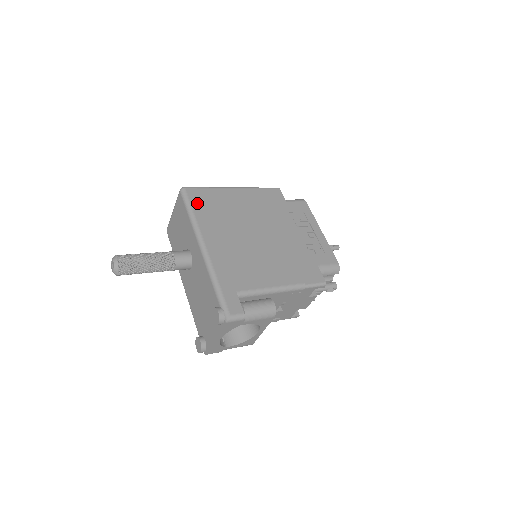
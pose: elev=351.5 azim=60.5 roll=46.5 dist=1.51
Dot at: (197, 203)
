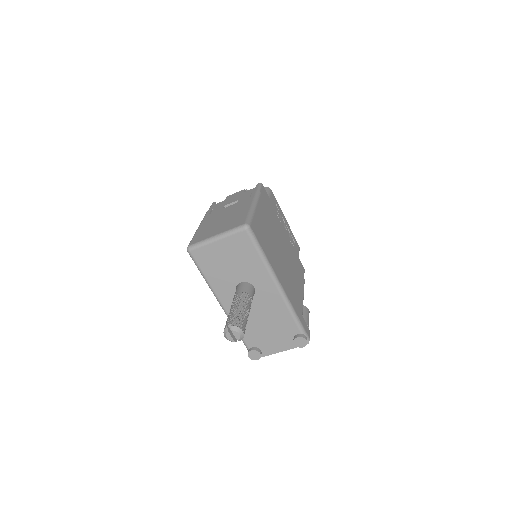
Dot at: (260, 240)
